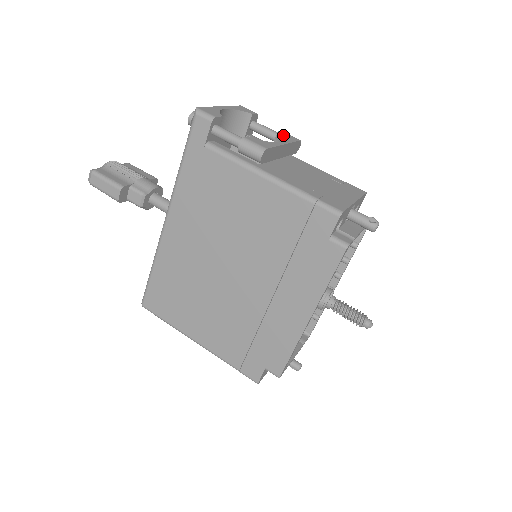
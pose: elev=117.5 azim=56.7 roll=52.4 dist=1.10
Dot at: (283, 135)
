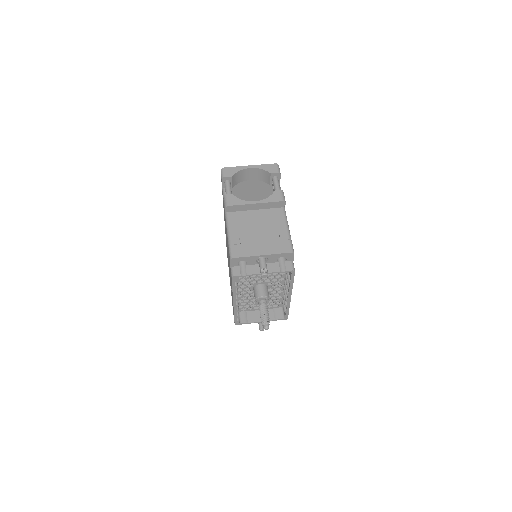
Dot at: (272, 194)
